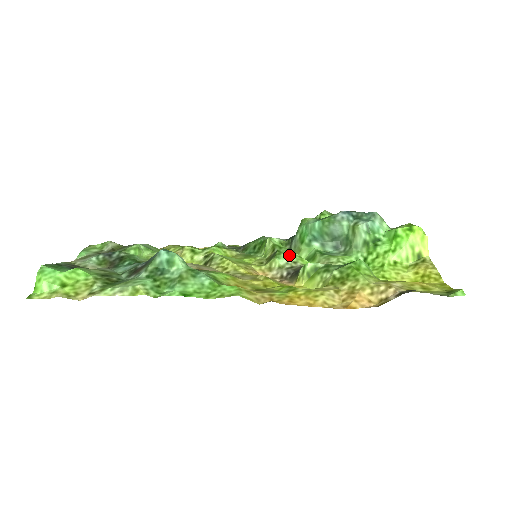
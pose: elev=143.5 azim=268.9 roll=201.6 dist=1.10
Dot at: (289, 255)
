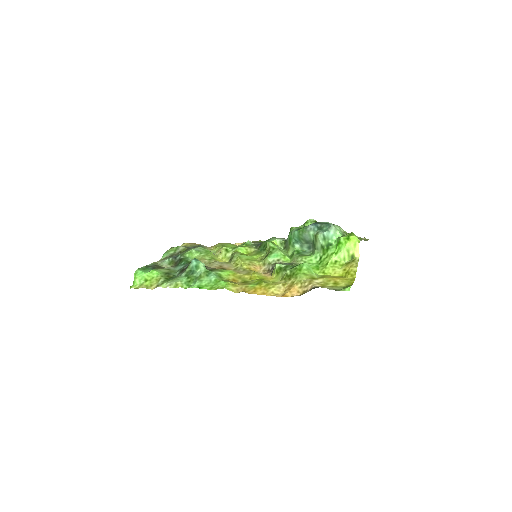
Dot at: (277, 255)
